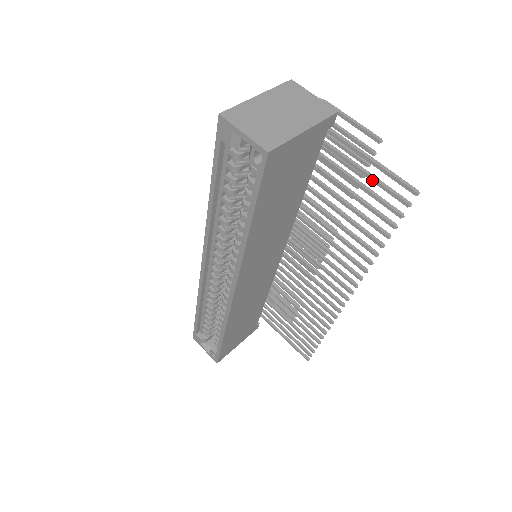
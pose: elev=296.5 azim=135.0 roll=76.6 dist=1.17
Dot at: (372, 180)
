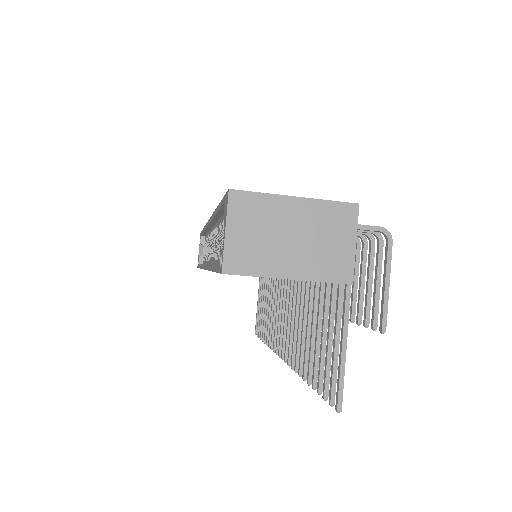
Dot at: (333, 351)
